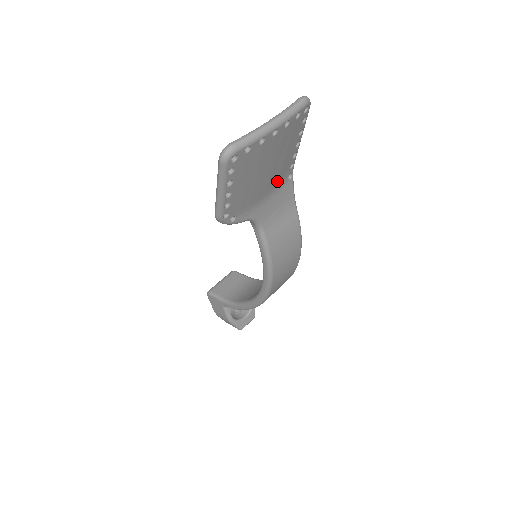
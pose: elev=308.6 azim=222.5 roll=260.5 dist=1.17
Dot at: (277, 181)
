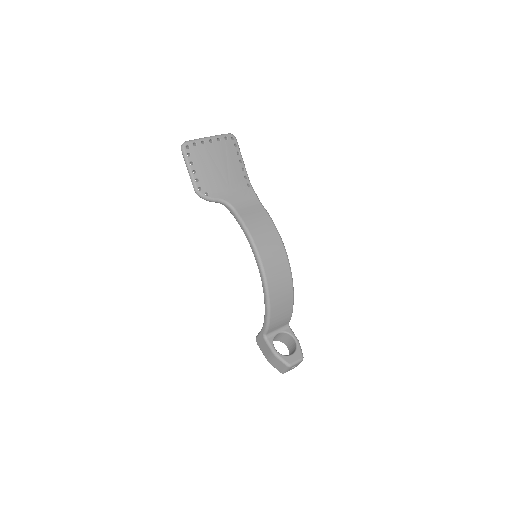
Dot at: (235, 182)
